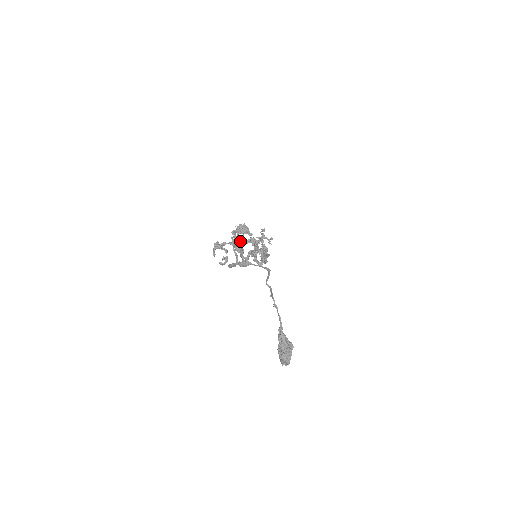
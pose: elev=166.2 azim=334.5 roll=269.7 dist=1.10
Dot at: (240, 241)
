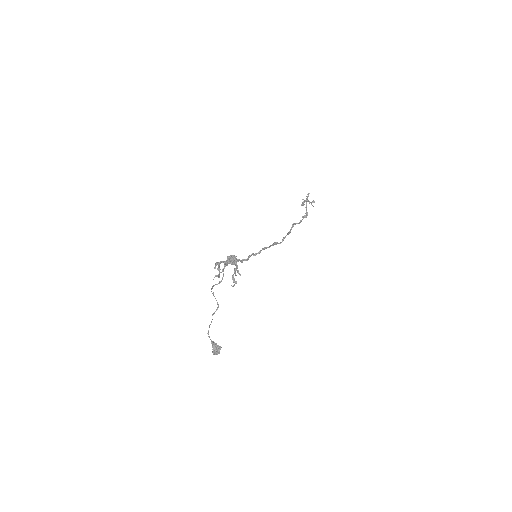
Dot at: (231, 263)
